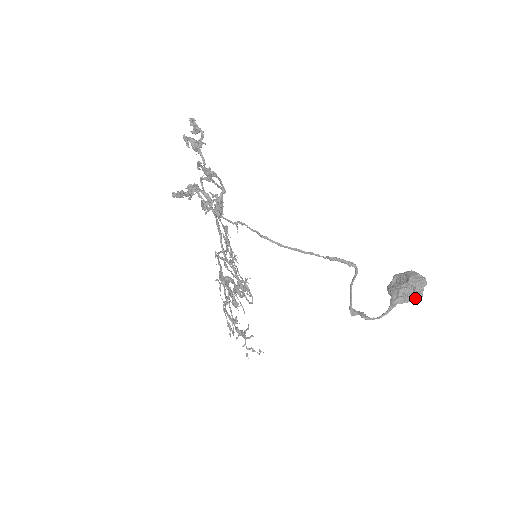
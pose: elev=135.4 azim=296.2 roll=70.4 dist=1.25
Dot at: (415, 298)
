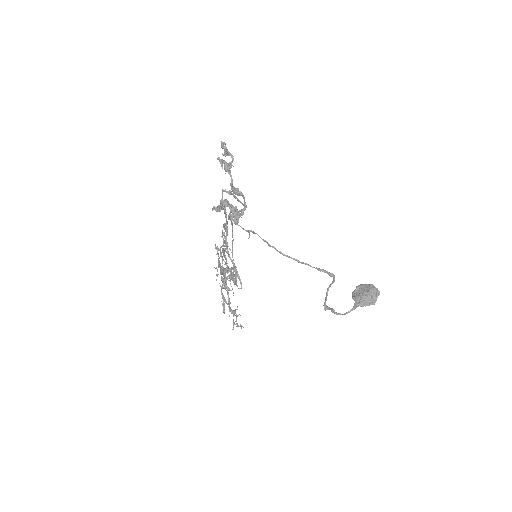
Dot at: (371, 304)
